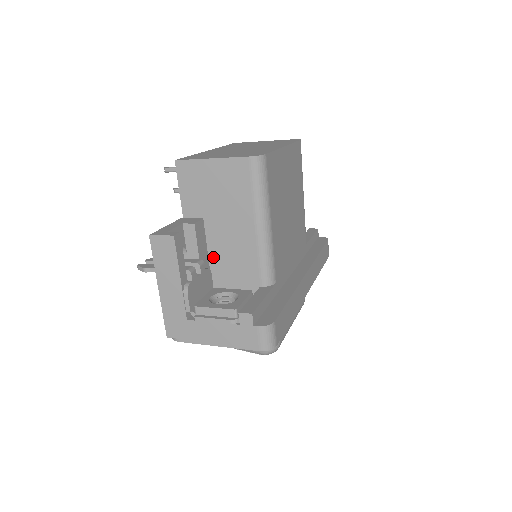
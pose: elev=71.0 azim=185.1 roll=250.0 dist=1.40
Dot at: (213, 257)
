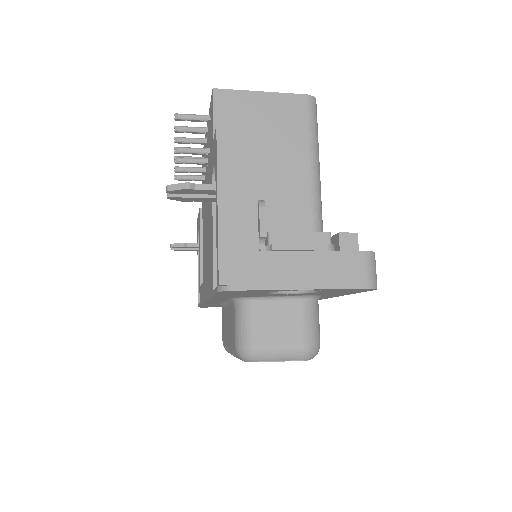
Dot at: occluded
